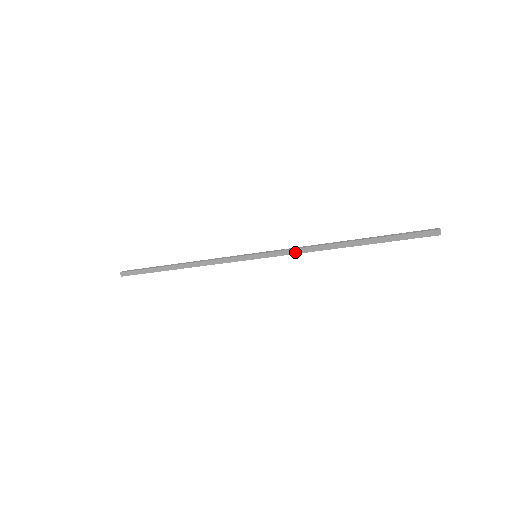
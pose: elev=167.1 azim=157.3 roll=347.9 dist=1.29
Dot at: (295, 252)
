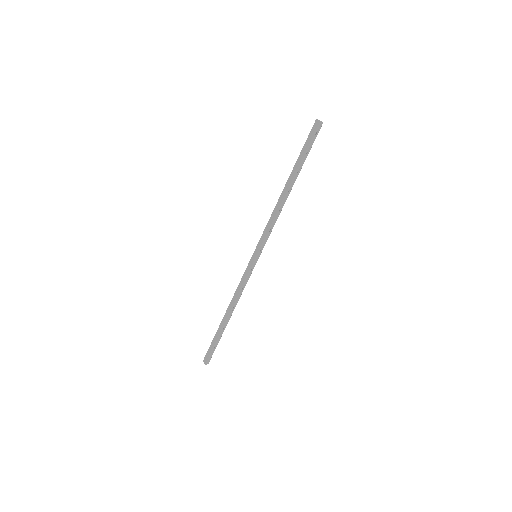
Dot at: (272, 227)
